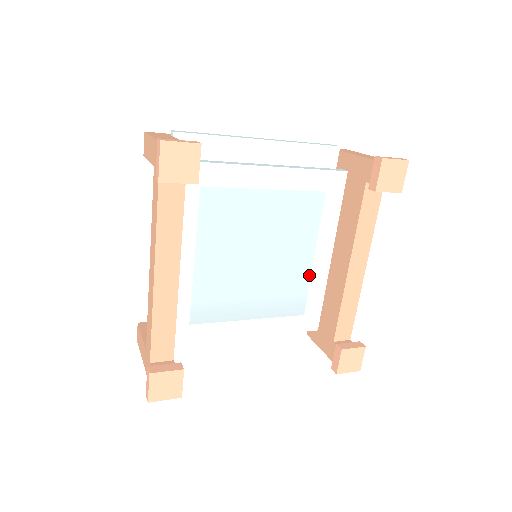
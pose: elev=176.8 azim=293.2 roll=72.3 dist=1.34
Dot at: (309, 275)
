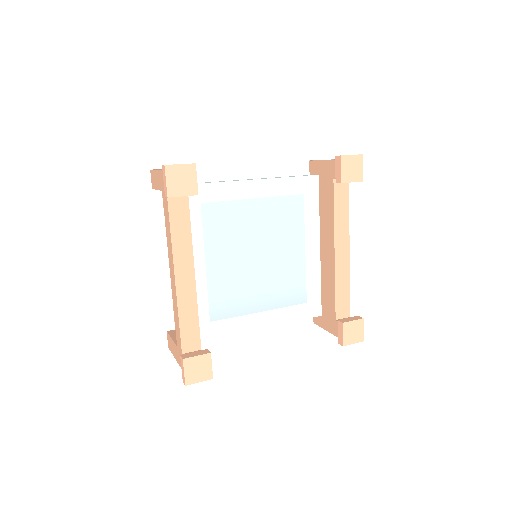
Dot at: (304, 267)
